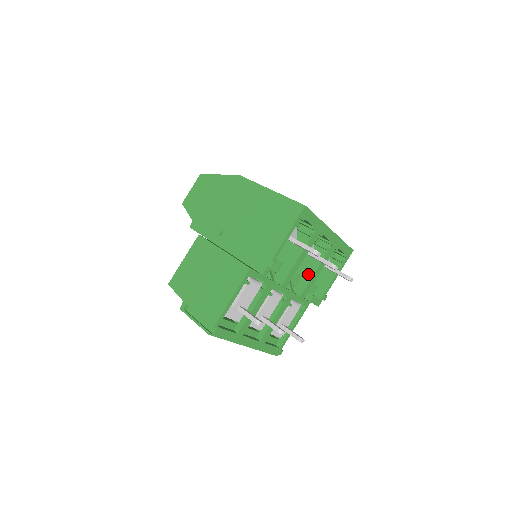
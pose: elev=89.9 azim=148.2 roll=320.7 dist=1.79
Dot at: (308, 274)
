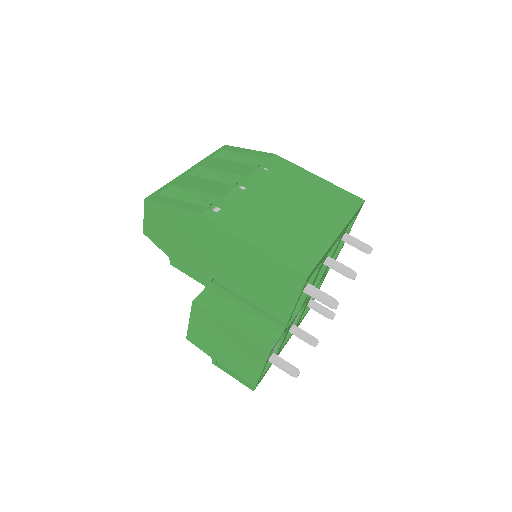
Dot at: occluded
